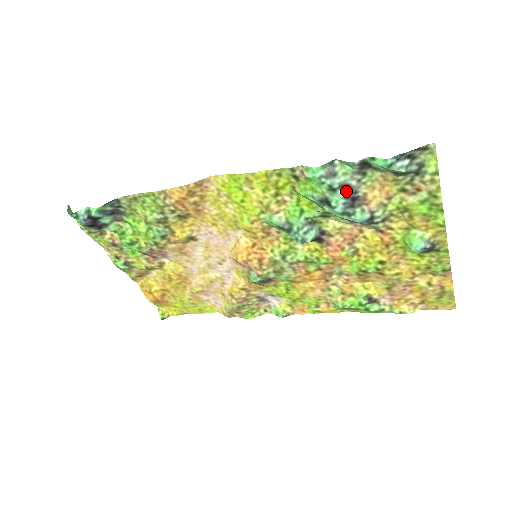
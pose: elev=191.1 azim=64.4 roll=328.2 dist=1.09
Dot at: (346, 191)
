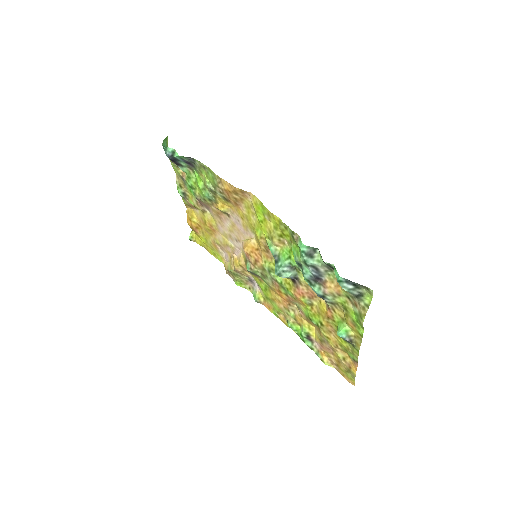
Dot at: (315, 271)
